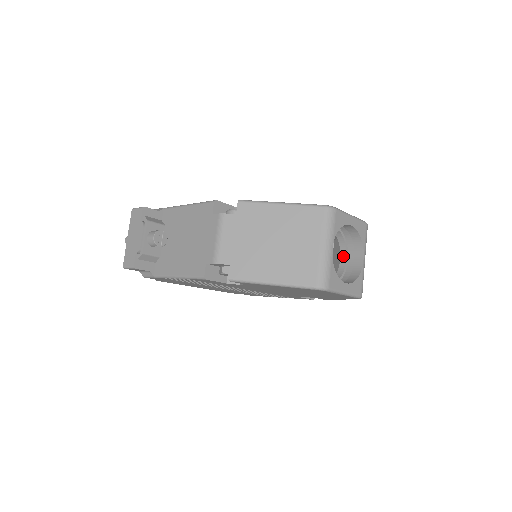
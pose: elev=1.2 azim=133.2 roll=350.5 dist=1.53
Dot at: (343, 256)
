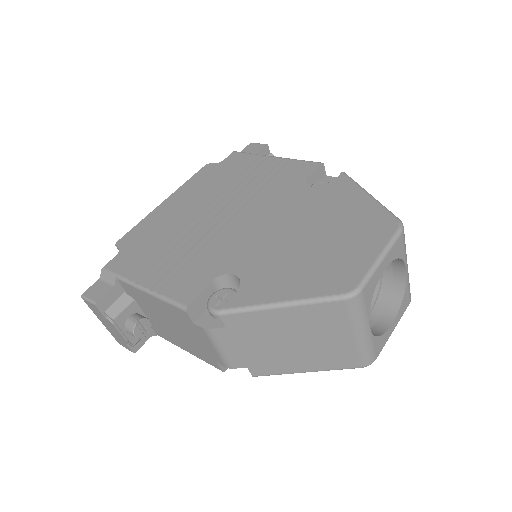
Dot at: occluded
